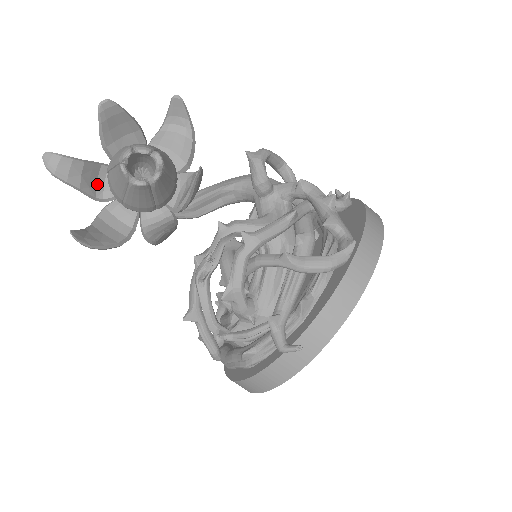
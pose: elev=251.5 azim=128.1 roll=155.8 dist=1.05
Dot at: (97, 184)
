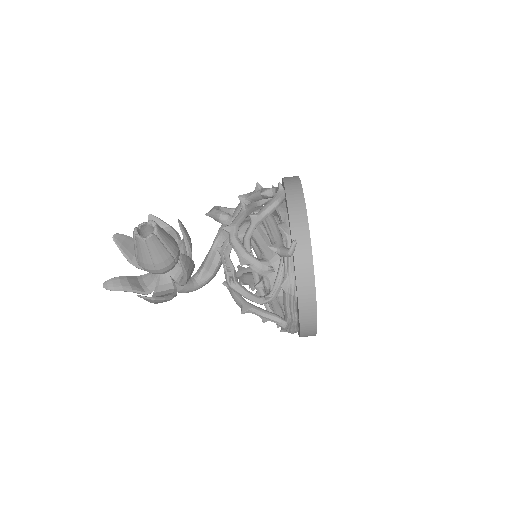
Dot at: (141, 286)
